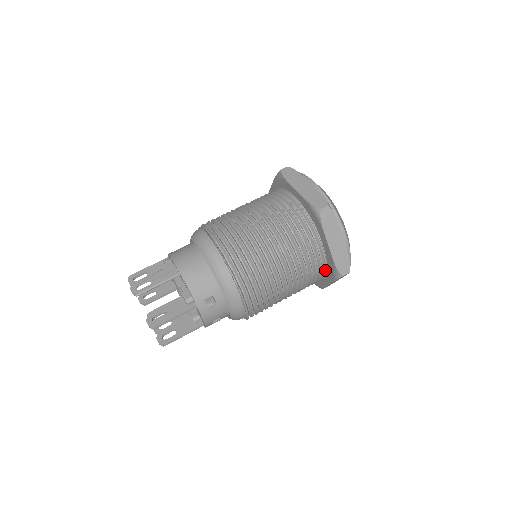
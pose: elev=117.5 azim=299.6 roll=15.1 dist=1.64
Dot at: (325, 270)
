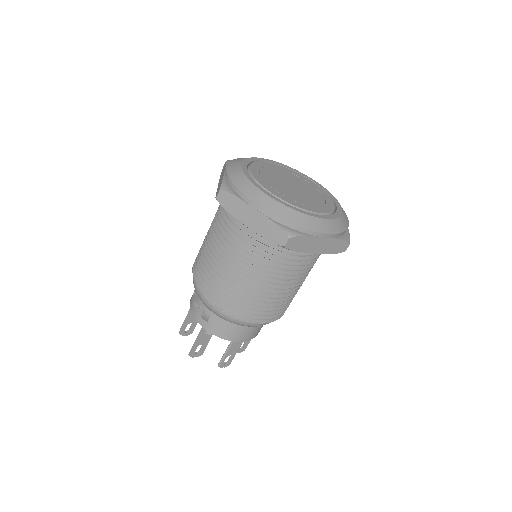
Dot at: occluded
